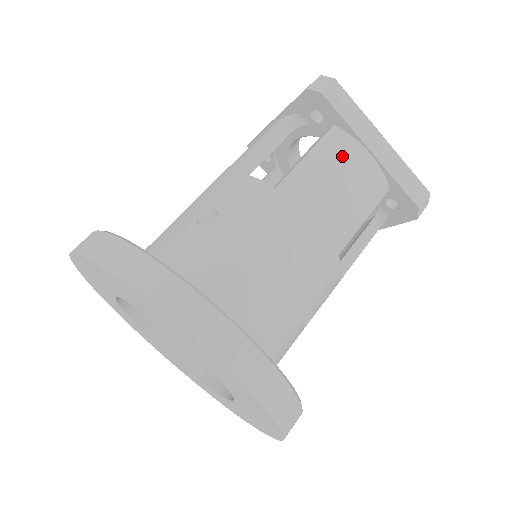
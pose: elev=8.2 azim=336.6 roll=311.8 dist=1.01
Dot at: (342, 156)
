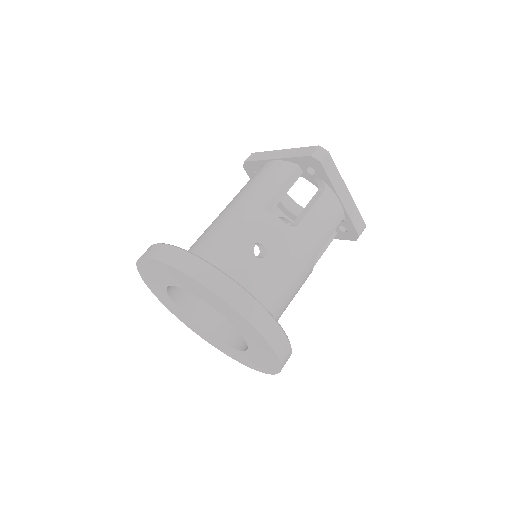
Dot at: (259, 173)
